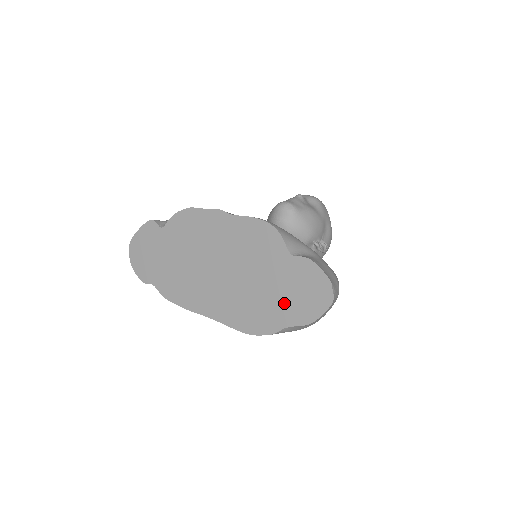
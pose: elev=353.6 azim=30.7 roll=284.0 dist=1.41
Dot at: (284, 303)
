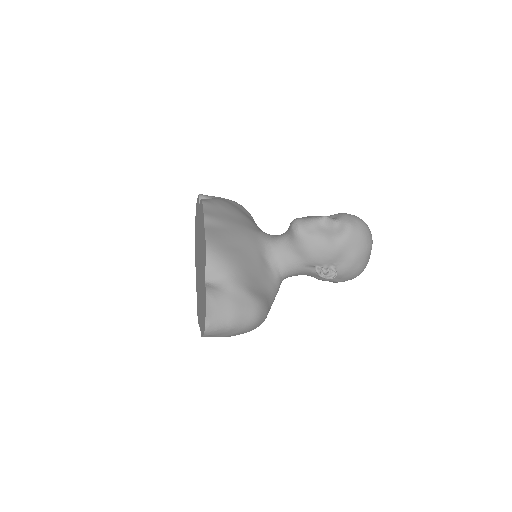
Dot at: (201, 310)
